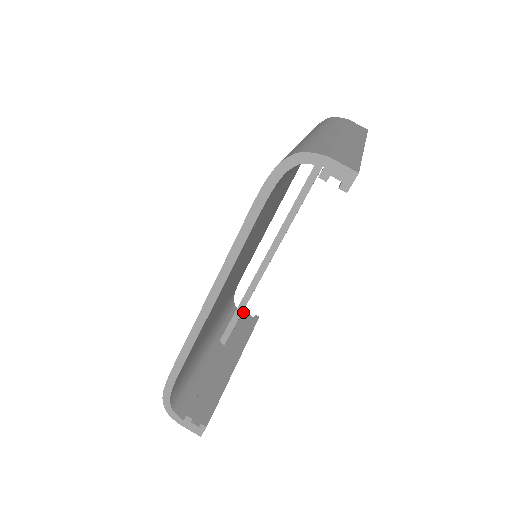
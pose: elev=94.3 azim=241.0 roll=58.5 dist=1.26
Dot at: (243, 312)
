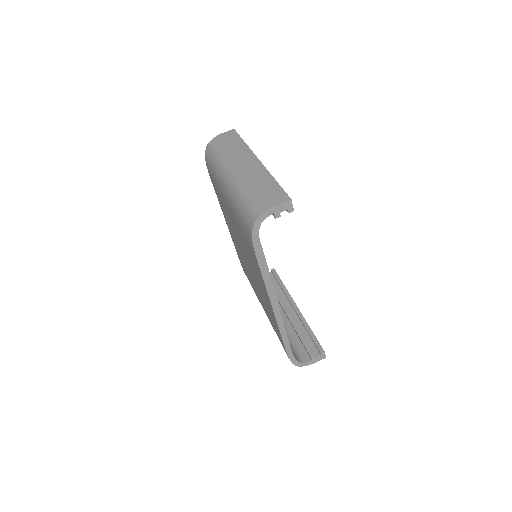
Dot at: occluded
